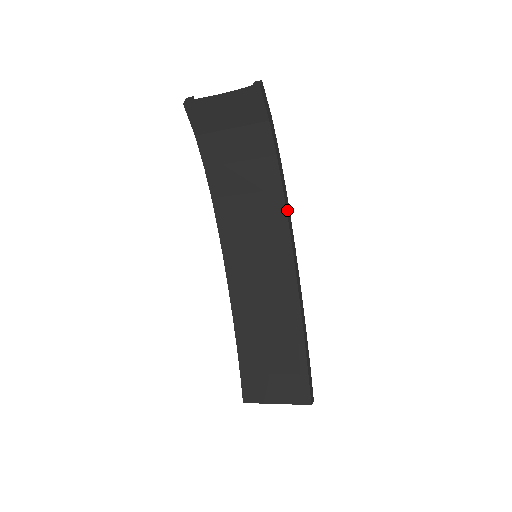
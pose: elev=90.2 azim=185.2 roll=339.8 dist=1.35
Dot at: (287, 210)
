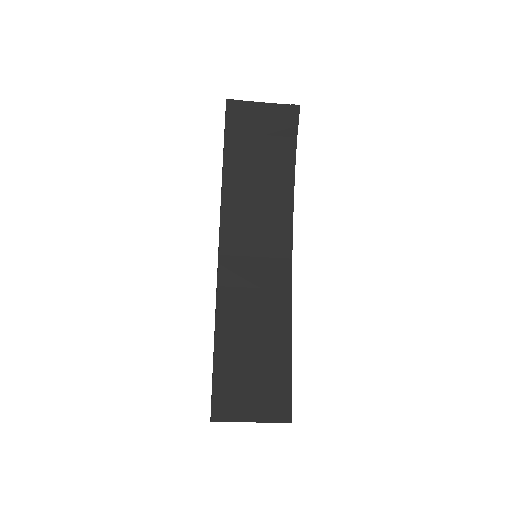
Dot at: (292, 220)
